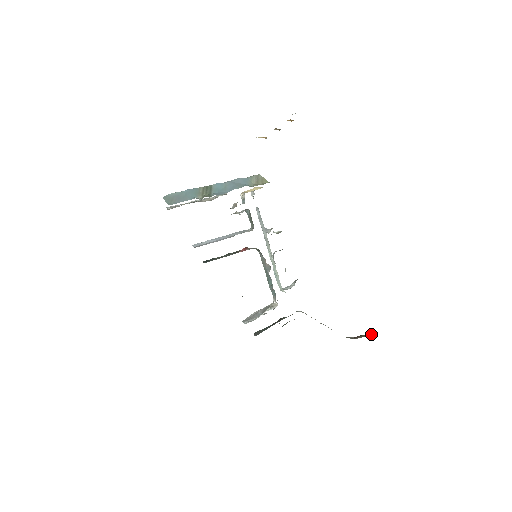
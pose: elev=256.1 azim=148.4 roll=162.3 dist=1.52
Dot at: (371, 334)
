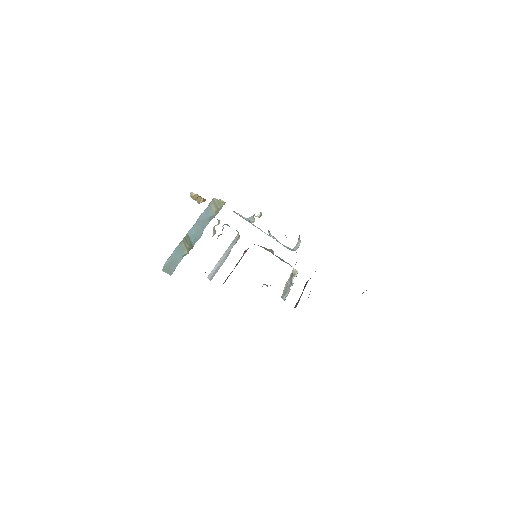
Dot at: occluded
